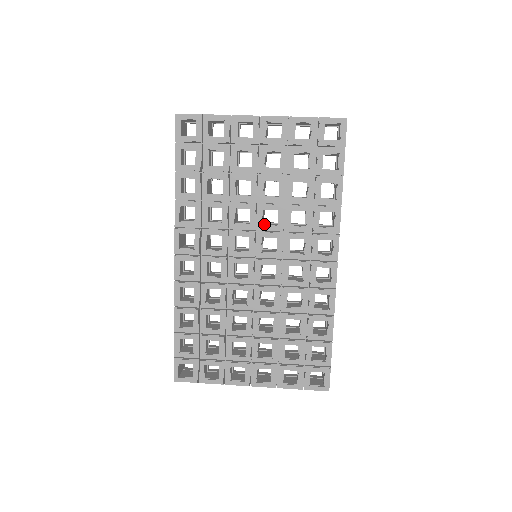
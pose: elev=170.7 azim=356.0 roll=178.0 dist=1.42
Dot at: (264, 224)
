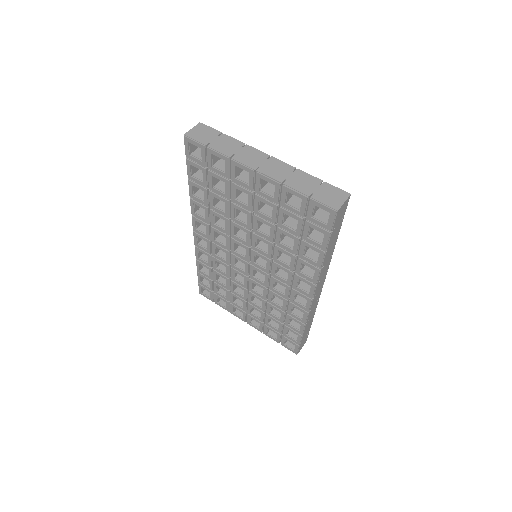
Dot at: (257, 247)
